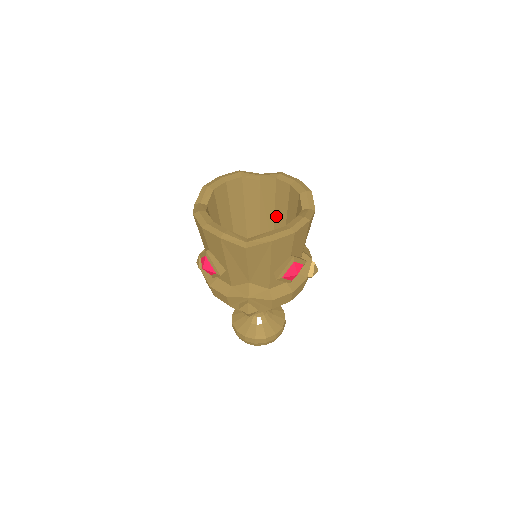
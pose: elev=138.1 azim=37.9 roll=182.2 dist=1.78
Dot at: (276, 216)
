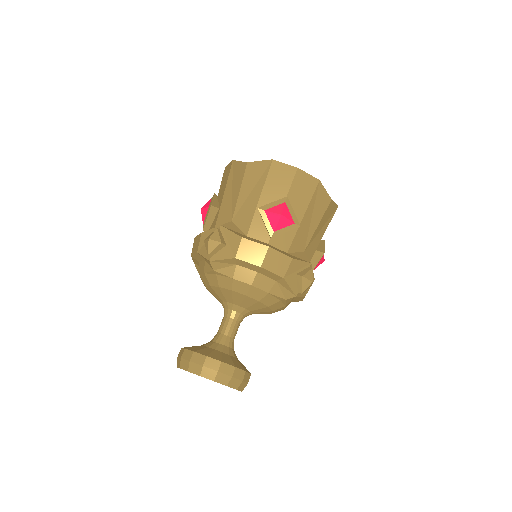
Dot at: occluded
